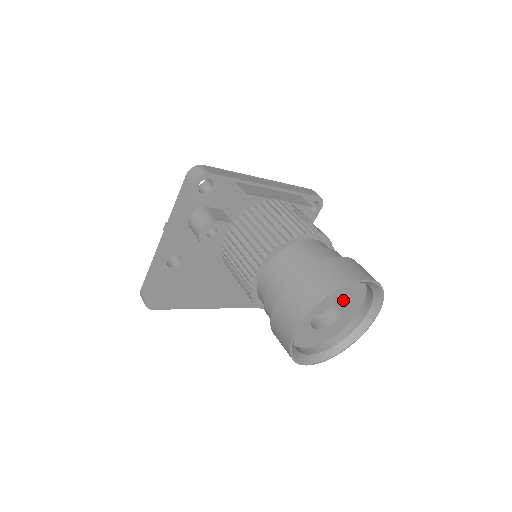
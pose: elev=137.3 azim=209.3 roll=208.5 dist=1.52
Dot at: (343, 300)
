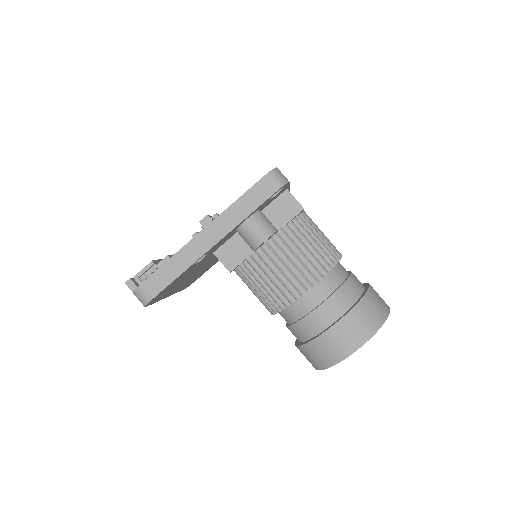
Dot at: occluded
